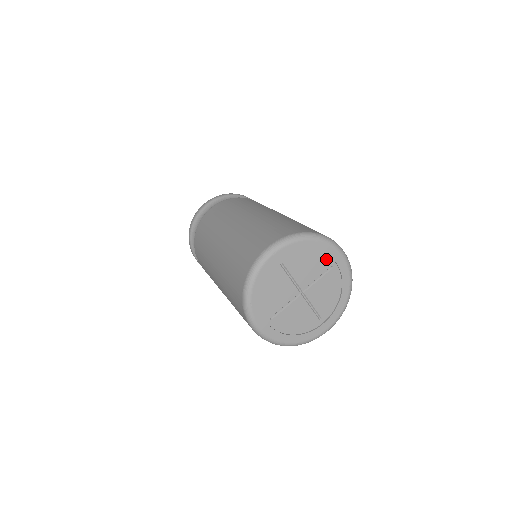
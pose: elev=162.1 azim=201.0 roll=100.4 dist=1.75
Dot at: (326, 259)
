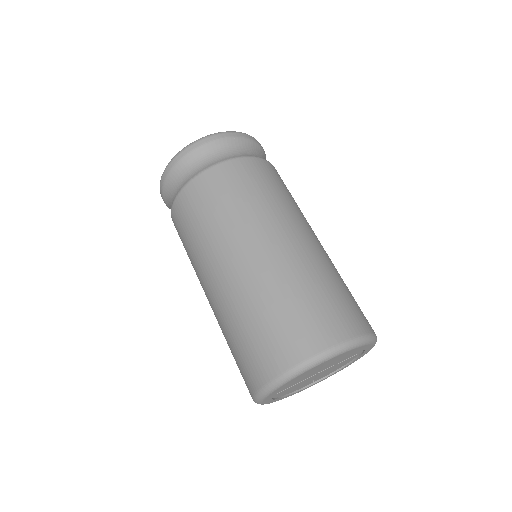
Dot at: (359, 351)
